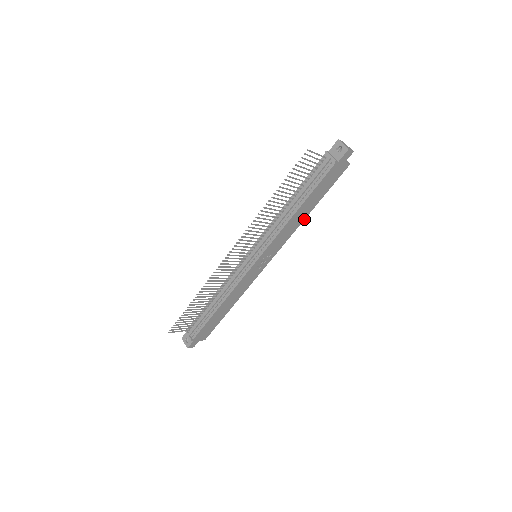
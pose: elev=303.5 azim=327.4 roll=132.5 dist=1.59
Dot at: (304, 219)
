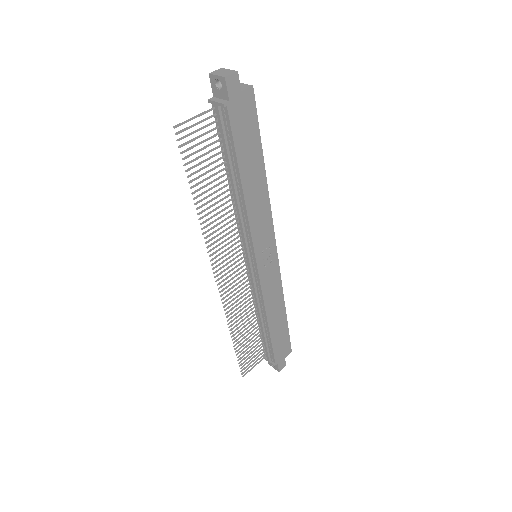
Dot at: (266, 184)
